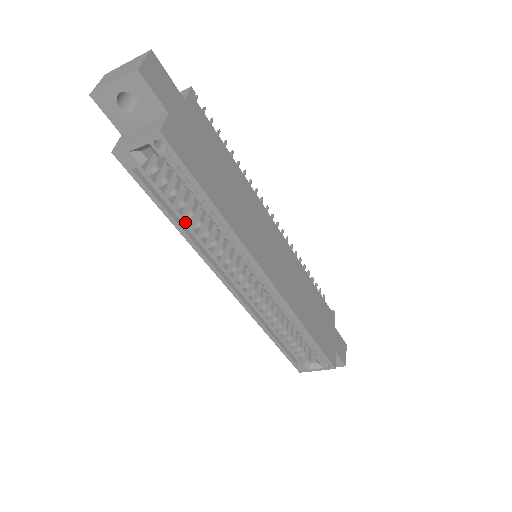
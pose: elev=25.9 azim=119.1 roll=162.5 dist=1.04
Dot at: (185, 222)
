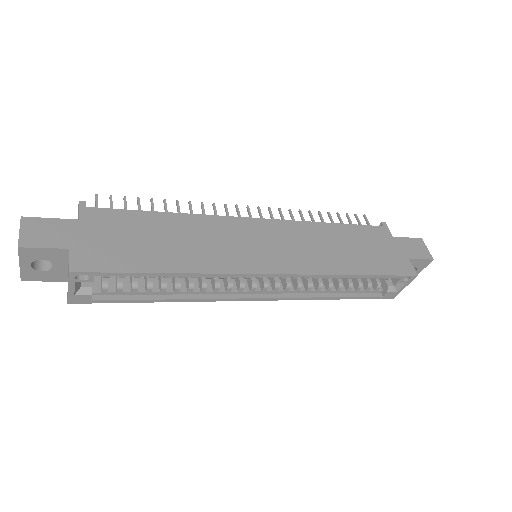
Dot at: (168, 293)
